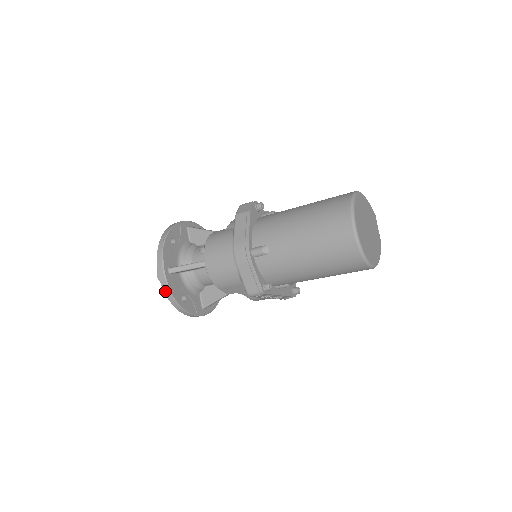
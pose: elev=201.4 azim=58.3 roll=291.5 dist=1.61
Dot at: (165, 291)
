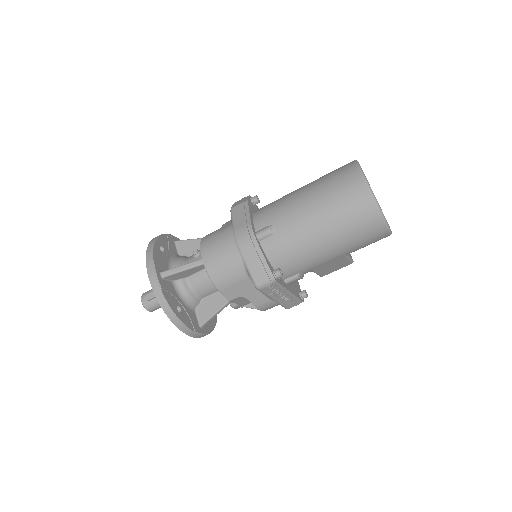
Dot at: (158, 297)
